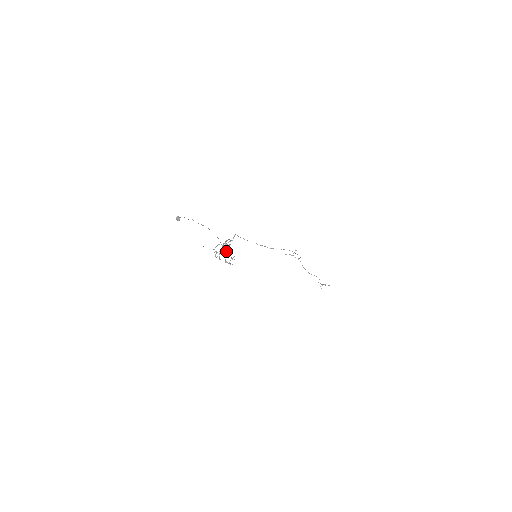
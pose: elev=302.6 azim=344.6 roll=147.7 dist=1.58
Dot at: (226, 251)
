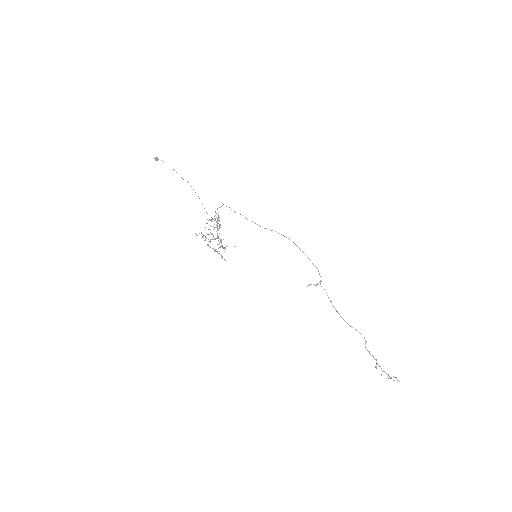
Dot at: occluded
